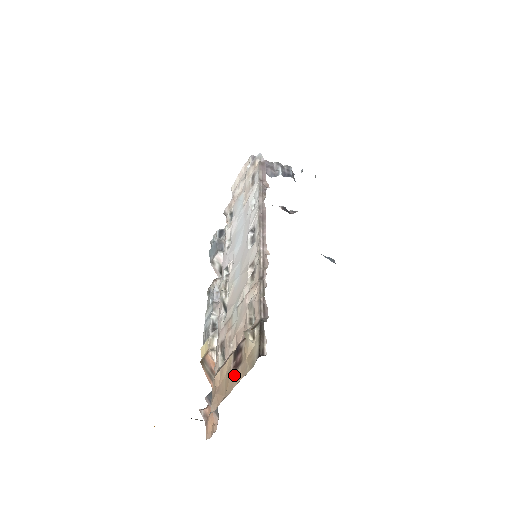
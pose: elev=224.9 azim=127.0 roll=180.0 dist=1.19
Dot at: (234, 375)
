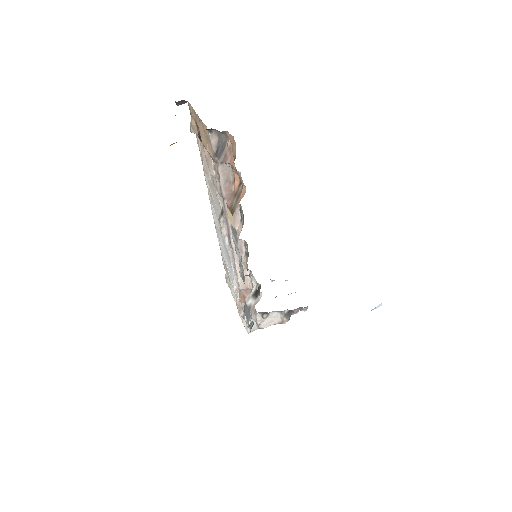
Dot at: (196, 121)
